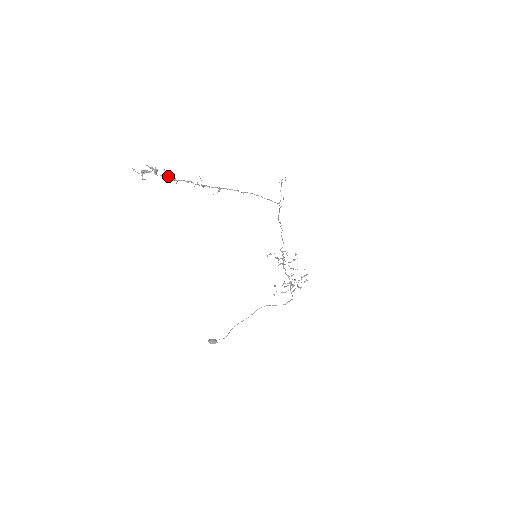
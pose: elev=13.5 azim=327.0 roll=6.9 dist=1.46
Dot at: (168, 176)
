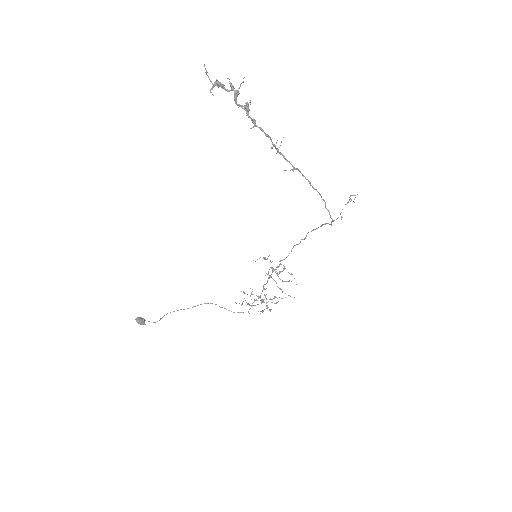
Dot at: (248, 112)
